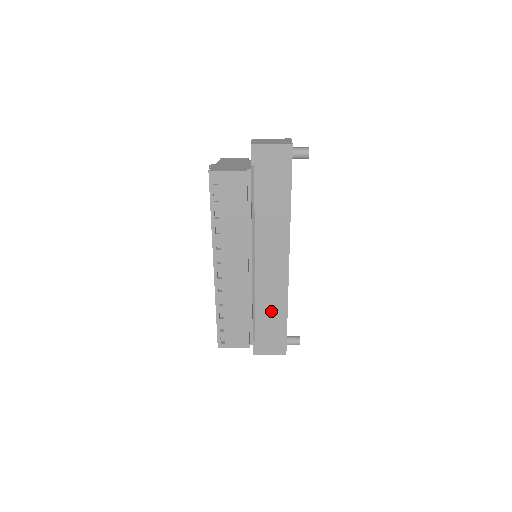
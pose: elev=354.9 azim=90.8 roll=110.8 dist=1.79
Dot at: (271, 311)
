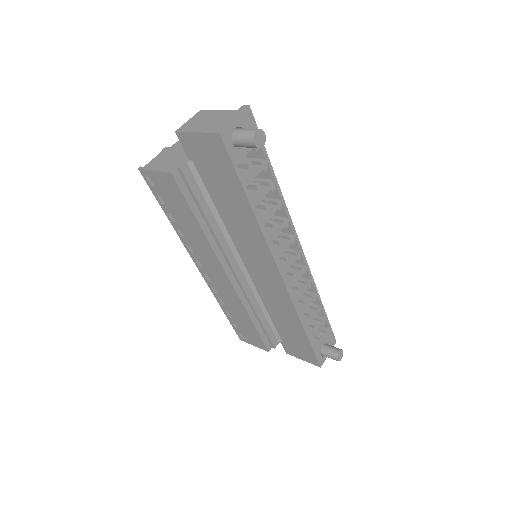
Dot at: (286, 321)
